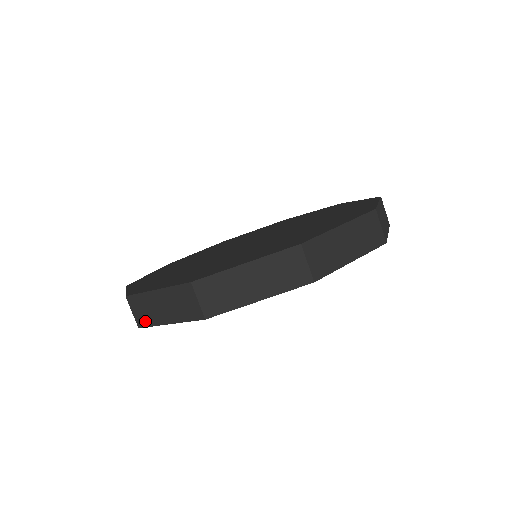
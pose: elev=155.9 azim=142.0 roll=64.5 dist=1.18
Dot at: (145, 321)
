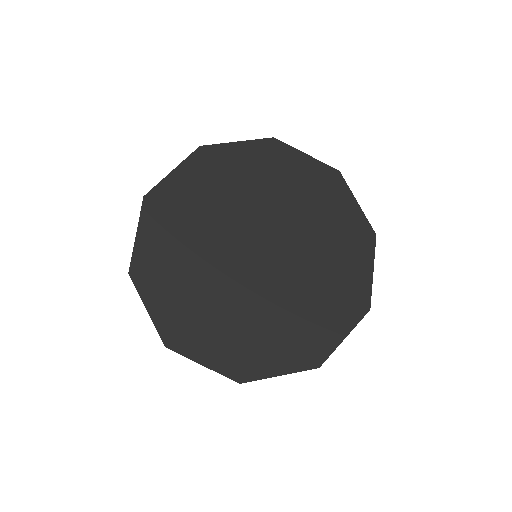
Dot at: occluded
